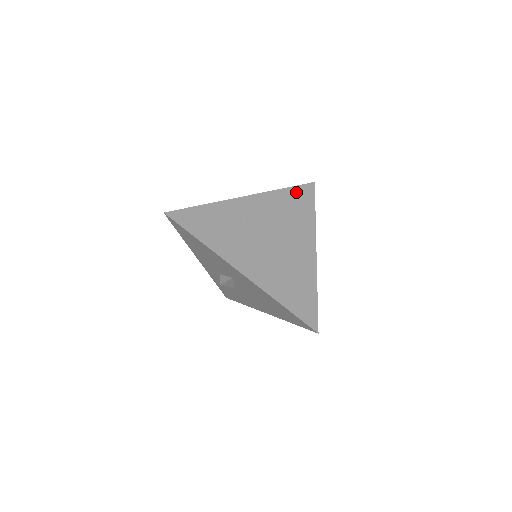
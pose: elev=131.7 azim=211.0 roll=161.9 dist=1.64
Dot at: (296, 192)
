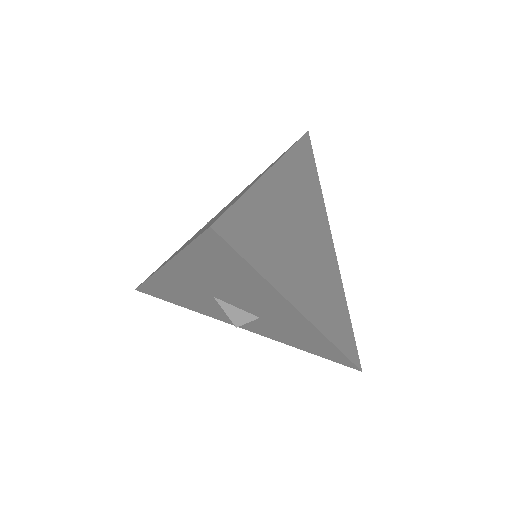
Dot at: occluded
